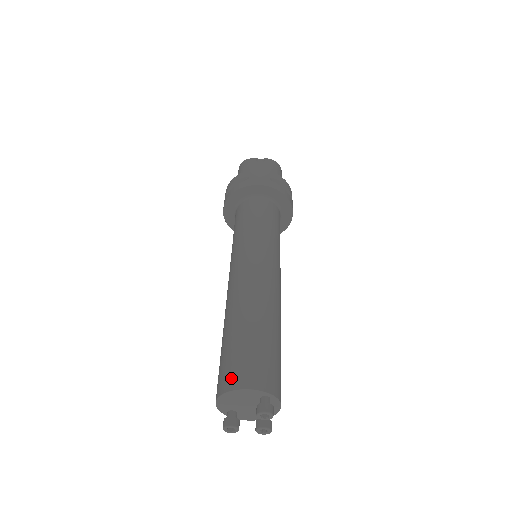
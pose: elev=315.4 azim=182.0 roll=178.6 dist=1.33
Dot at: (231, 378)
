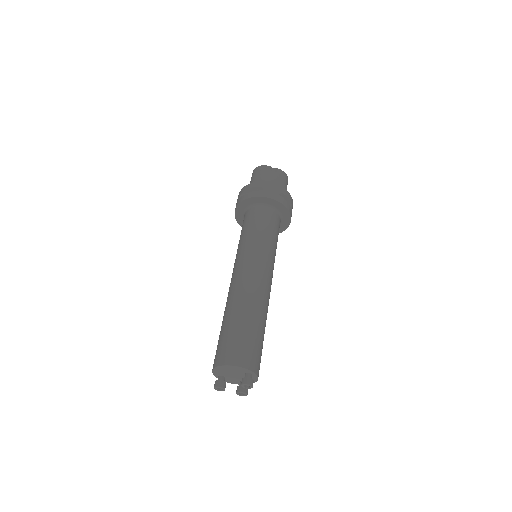
Dot at: (228, 356)
